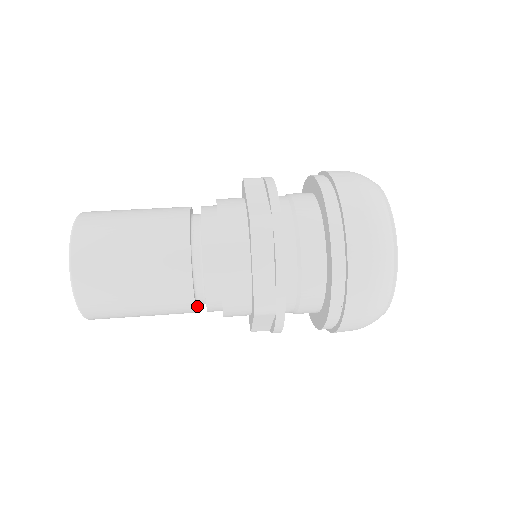
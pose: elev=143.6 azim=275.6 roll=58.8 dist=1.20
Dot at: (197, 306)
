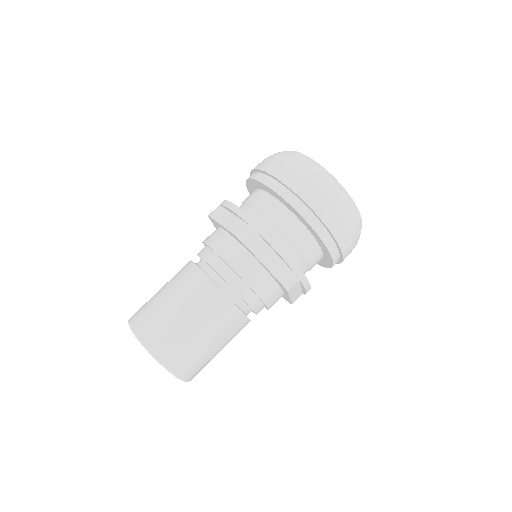
Dot at: occluded
